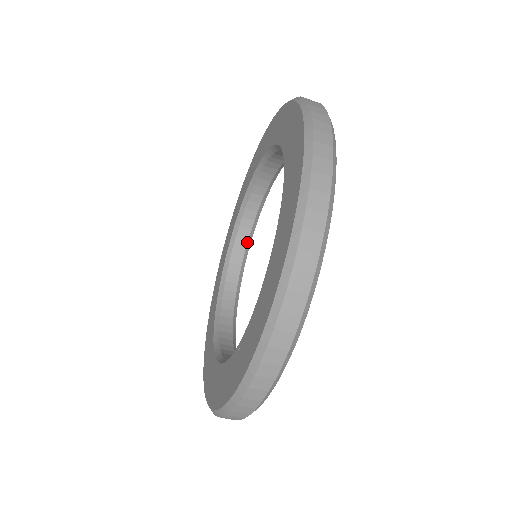
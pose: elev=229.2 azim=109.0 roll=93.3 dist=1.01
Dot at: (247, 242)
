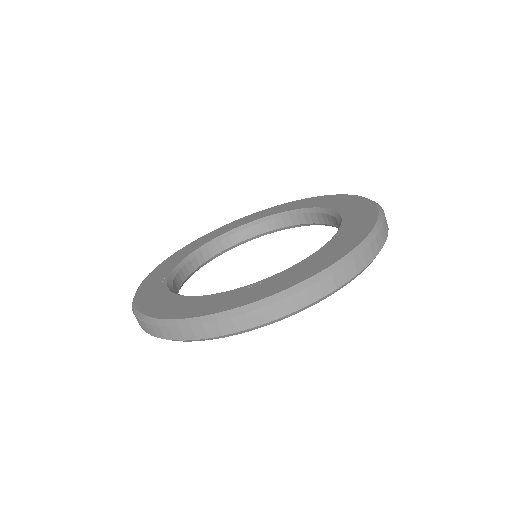
Dot at: (215, 255)
